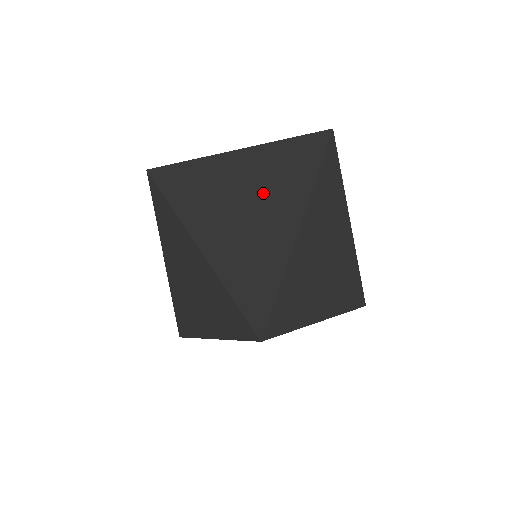
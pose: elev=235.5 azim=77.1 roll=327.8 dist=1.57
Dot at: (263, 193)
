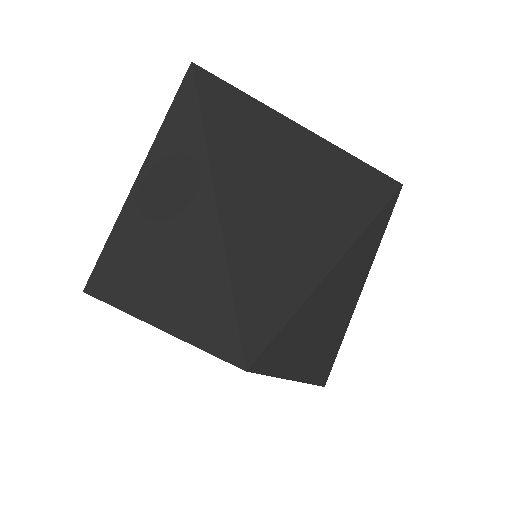
Dot at: (316, 193)
